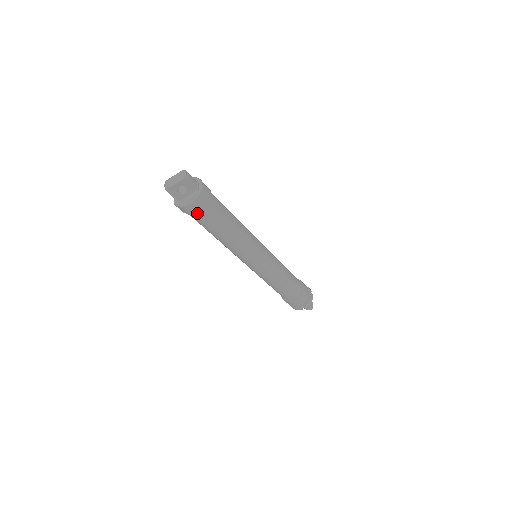
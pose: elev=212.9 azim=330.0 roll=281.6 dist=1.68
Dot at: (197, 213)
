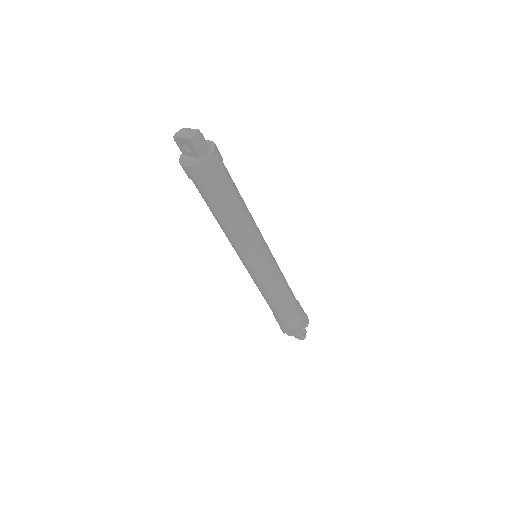
Dot at: (192, 179)
